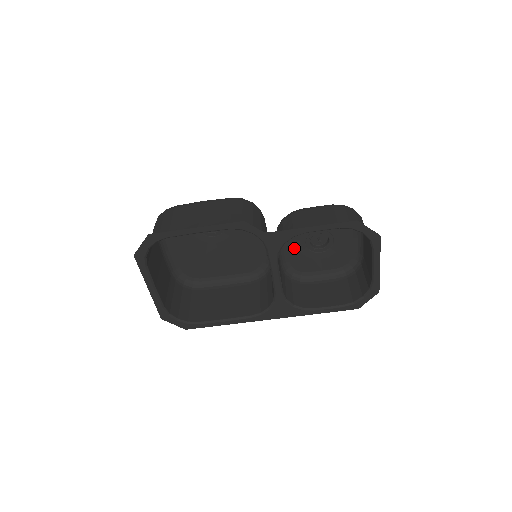
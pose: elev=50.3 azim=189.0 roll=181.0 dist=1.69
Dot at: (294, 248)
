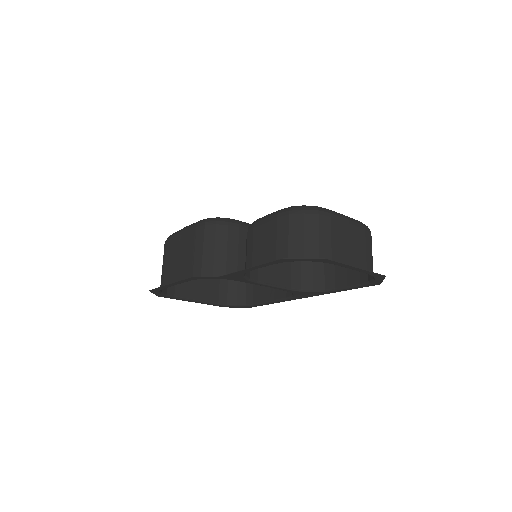
Dot at: occluded
